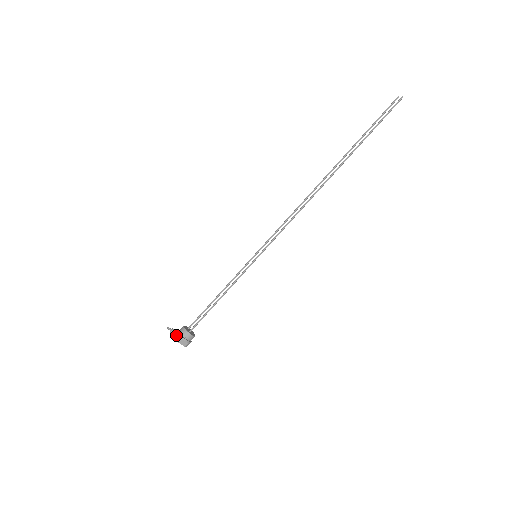
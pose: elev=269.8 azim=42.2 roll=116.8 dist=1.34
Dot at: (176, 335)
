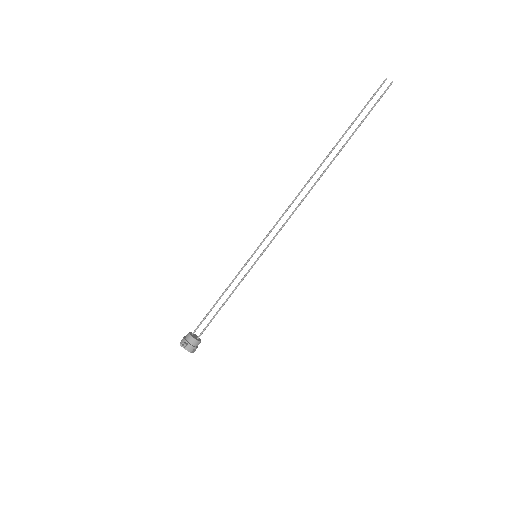
Dot at: (187, 347)
